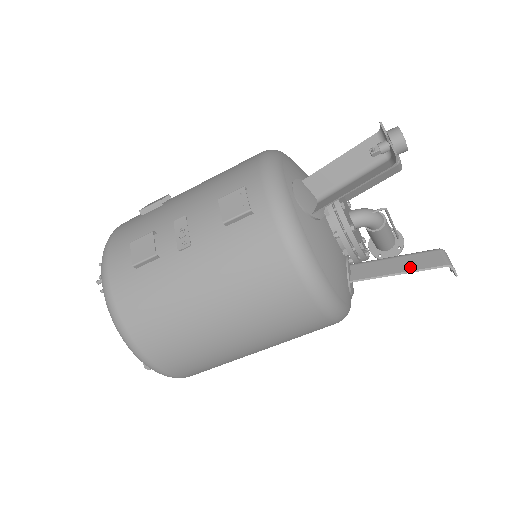
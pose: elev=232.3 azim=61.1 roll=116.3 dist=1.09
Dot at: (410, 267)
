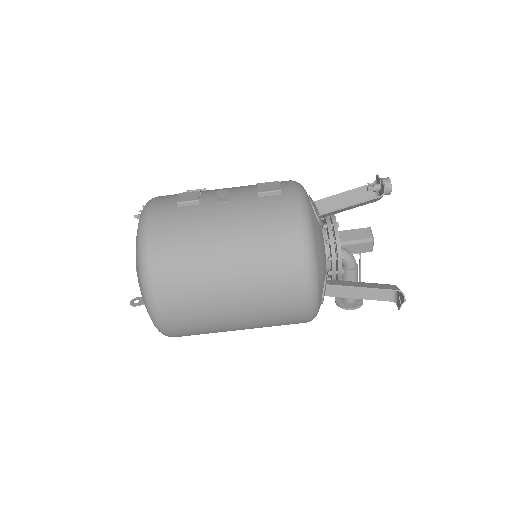
Dot at: (372, 286)
